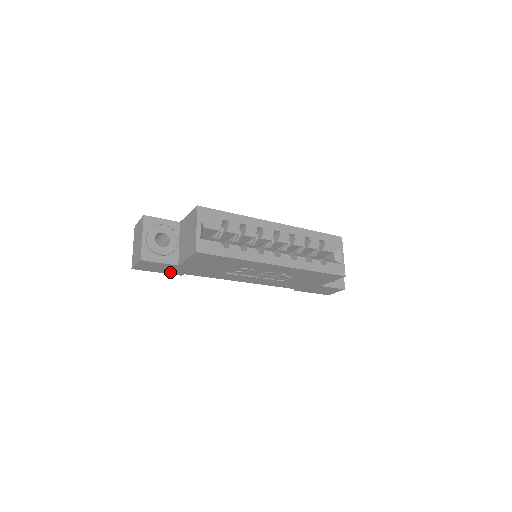
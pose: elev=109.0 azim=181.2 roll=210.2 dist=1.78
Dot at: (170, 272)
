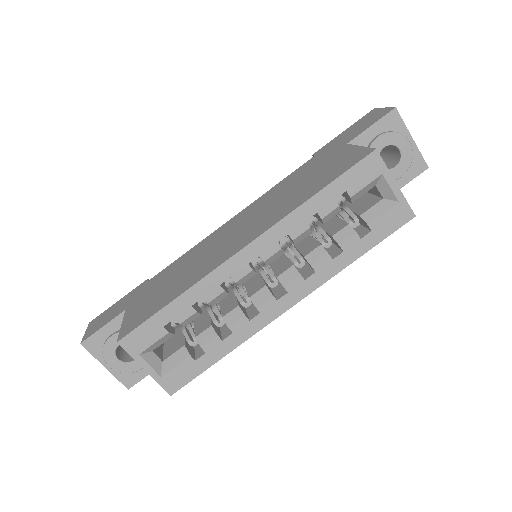
Dot at: occluded
